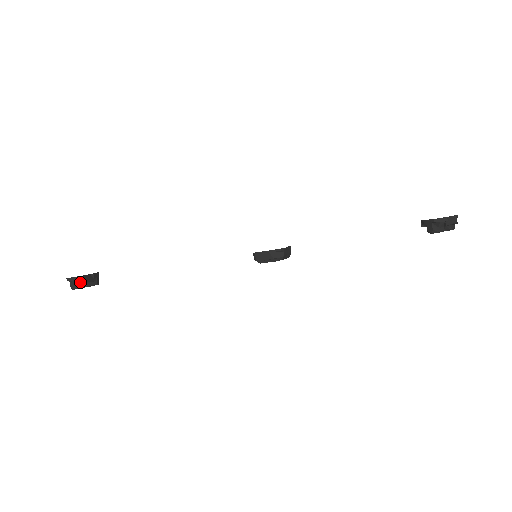
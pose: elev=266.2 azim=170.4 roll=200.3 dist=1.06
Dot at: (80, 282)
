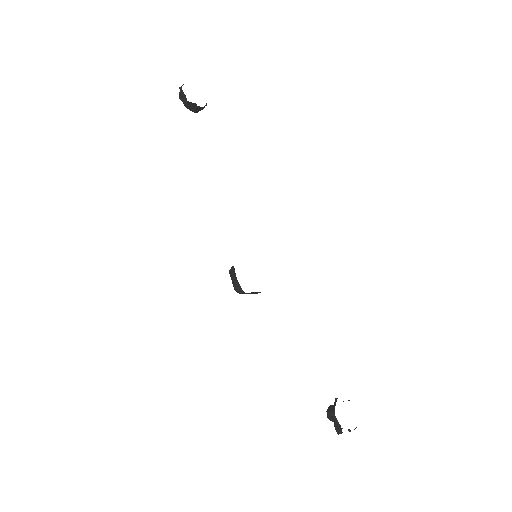
Dot at: (183, 101)
